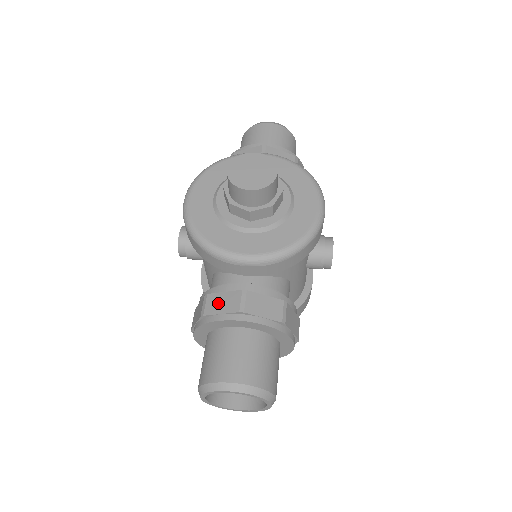
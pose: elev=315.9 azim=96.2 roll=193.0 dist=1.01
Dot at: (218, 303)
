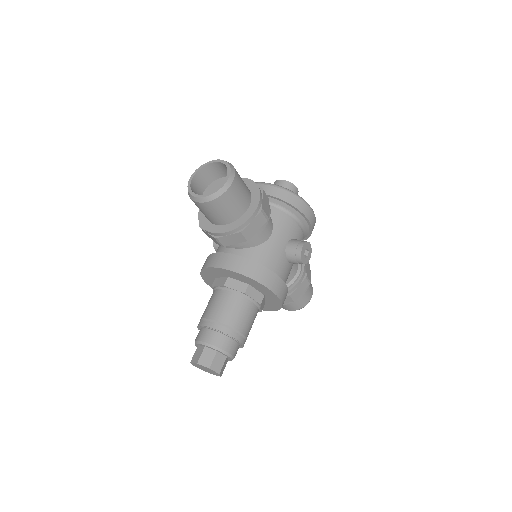
Dot at: occluded
